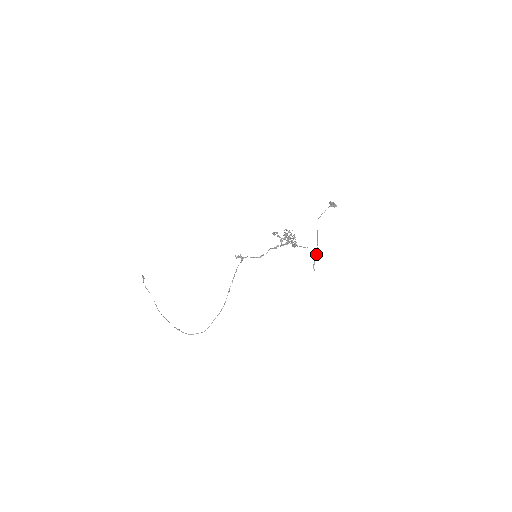
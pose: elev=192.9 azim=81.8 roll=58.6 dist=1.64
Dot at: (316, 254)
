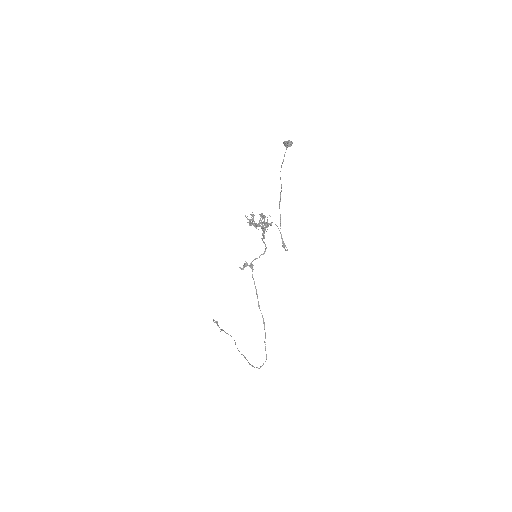
Dot at: occluded
